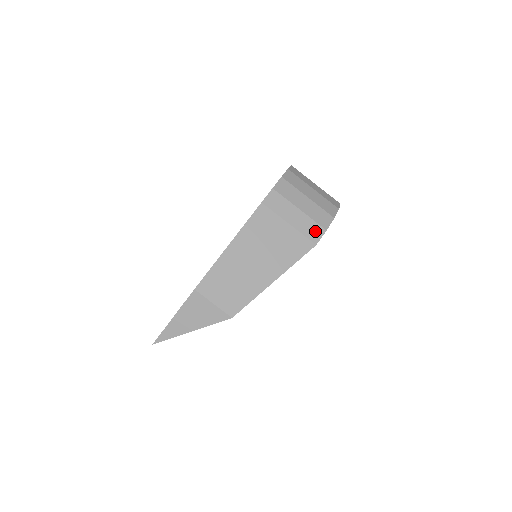
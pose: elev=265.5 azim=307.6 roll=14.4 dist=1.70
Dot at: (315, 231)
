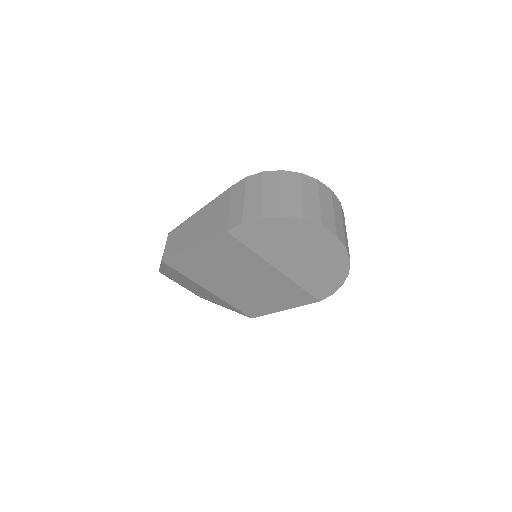
Dot at: (236, 220)
